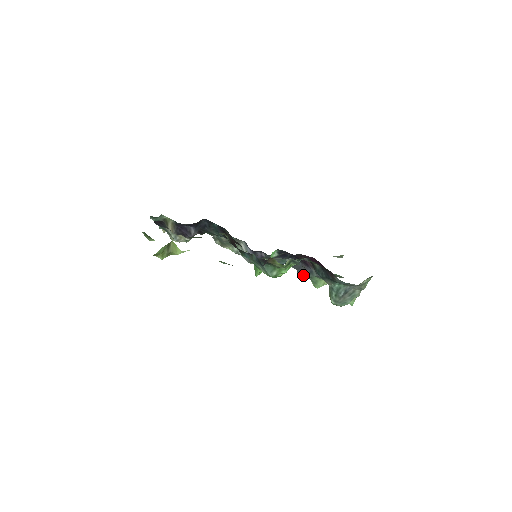
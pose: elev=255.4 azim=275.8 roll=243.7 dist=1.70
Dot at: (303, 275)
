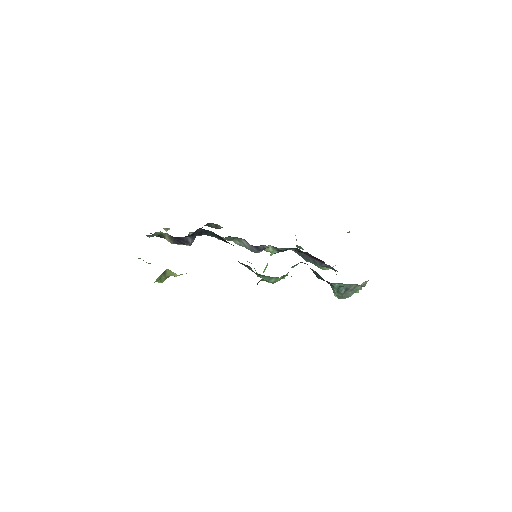
Dot at: (308, 261)
